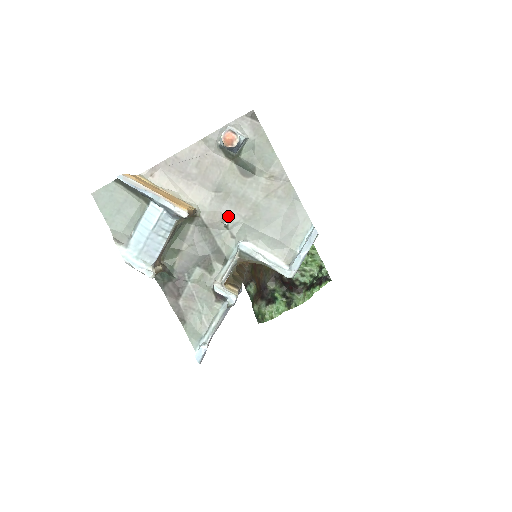
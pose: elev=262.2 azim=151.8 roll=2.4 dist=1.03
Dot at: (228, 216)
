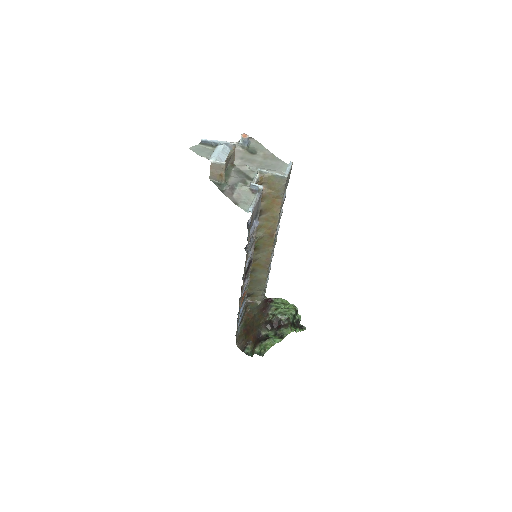
Dot at: (249, 166)
